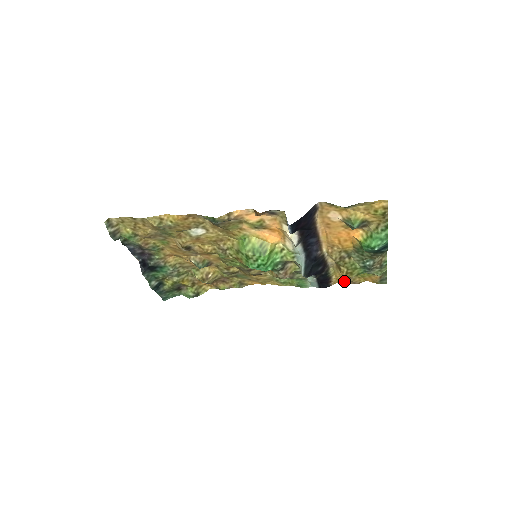
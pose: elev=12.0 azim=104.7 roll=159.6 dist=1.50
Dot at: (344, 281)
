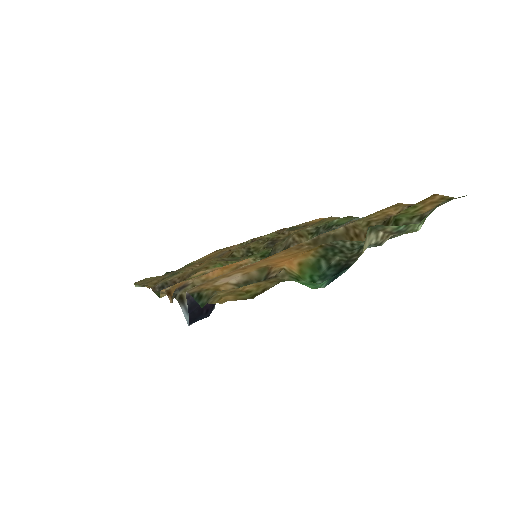
Dot at: (400, 206)
